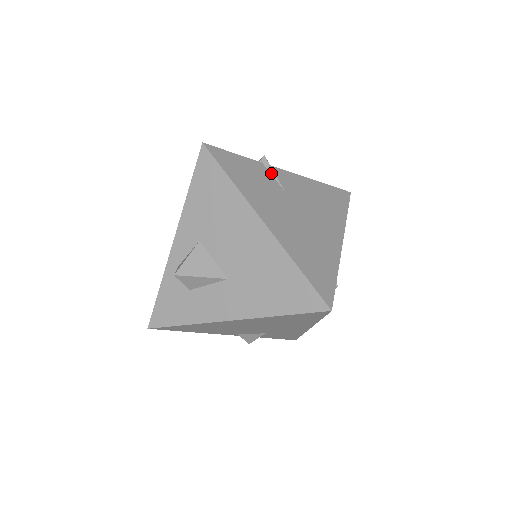
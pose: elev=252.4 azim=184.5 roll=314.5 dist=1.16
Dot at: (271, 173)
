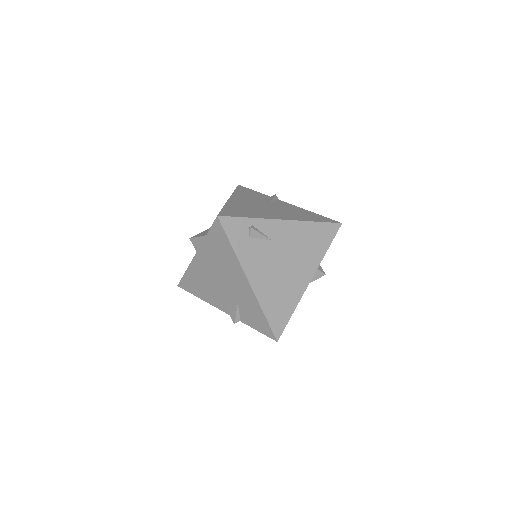
Dot at: (271, 199)
